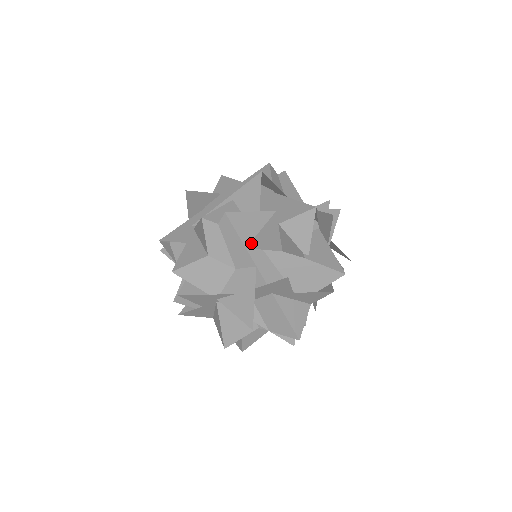
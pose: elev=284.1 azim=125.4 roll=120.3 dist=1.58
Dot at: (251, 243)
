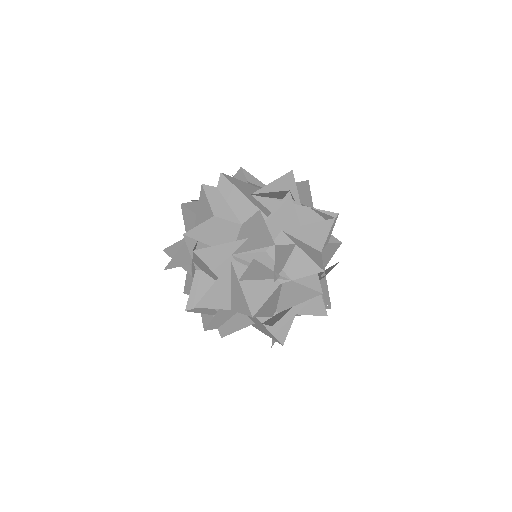
Dot at: (249, 194)
